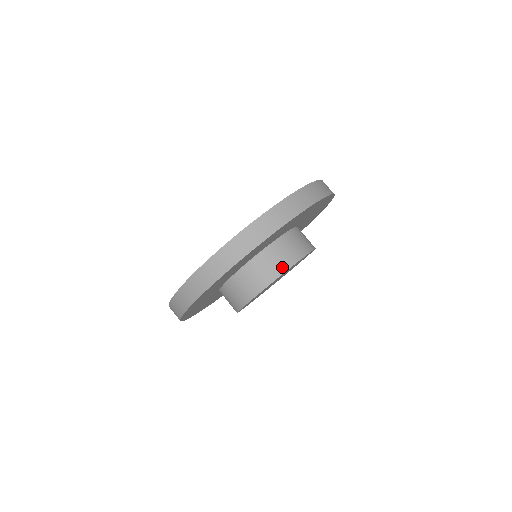
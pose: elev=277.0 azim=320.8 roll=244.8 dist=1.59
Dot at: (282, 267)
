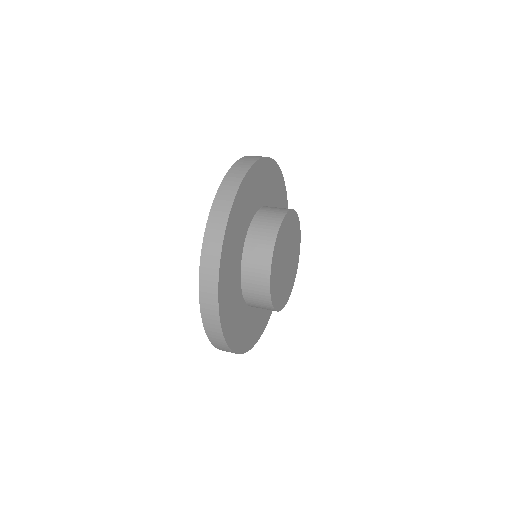
Dot at: (285, 209)
